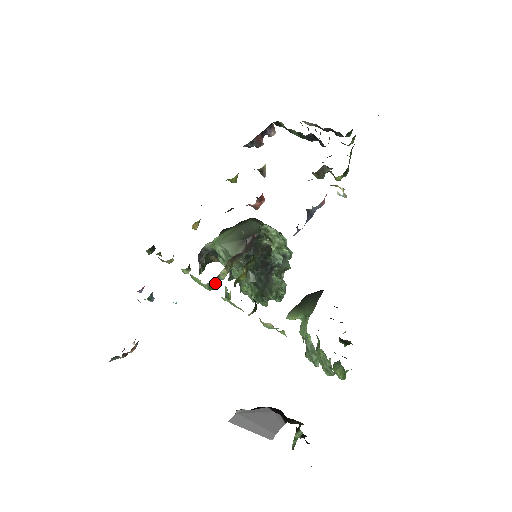
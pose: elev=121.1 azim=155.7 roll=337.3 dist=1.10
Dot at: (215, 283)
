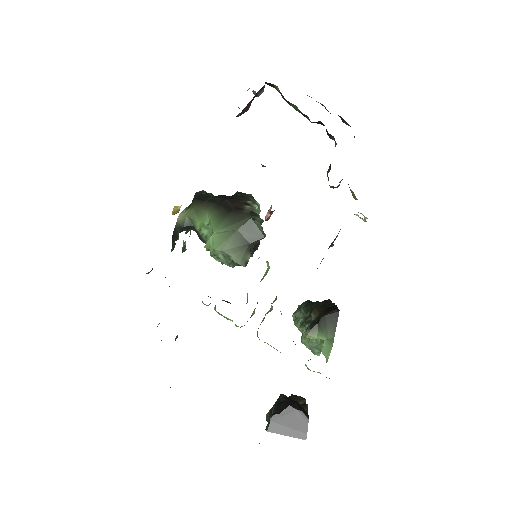
Dot at: (247, 321)
